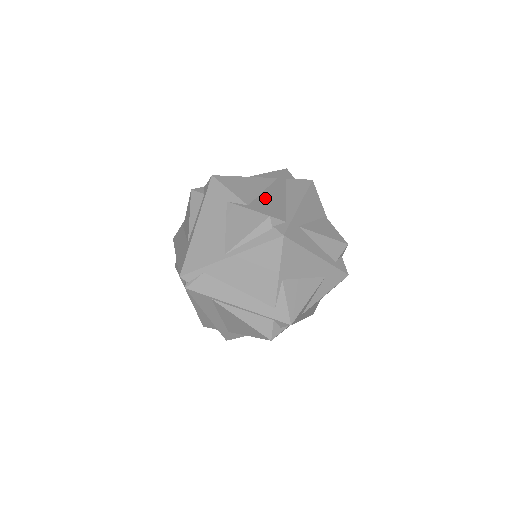
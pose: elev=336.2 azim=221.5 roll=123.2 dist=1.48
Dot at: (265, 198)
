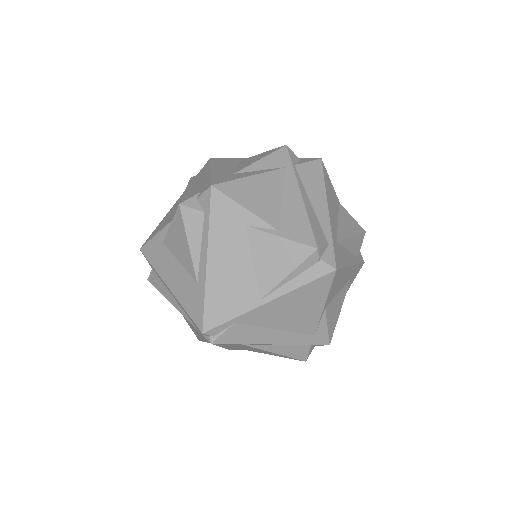
Dot at: (292, 212)
